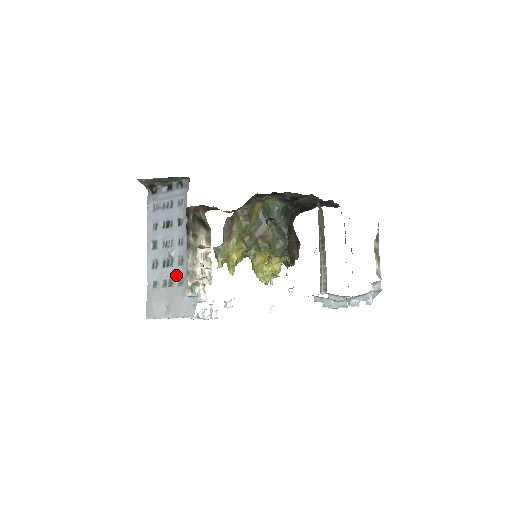
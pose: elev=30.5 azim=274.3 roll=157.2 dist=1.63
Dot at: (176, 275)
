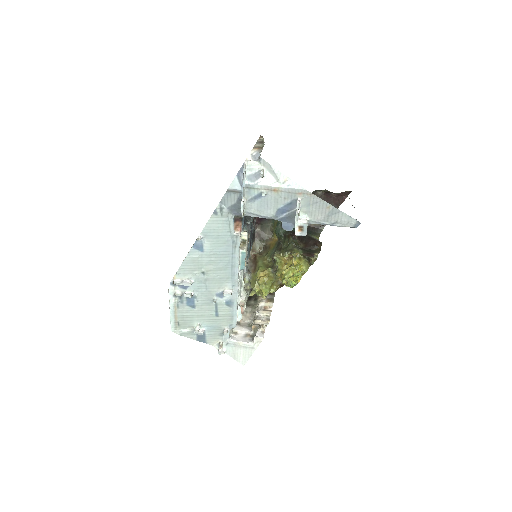
Dot at: occluded
